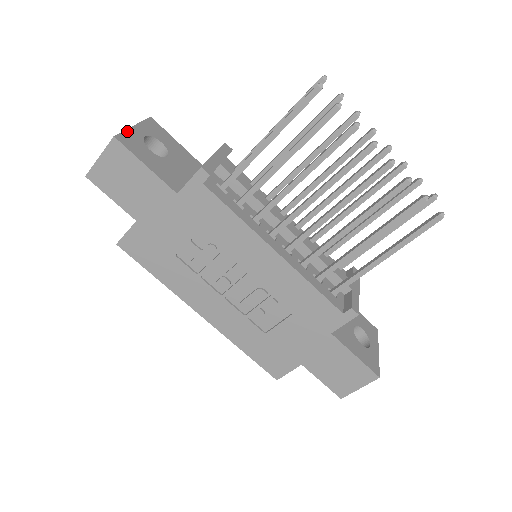
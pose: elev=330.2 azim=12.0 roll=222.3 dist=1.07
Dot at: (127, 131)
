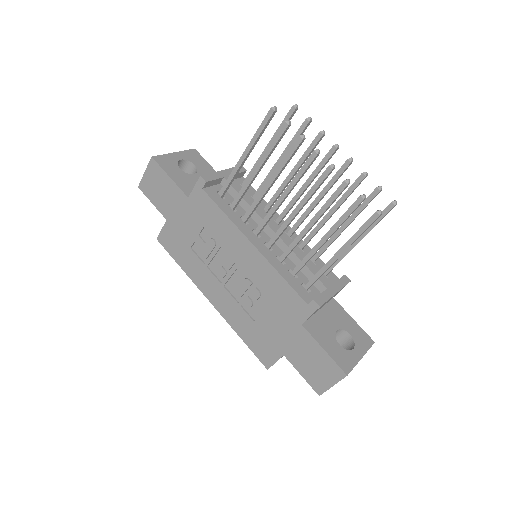
Dot at: (166, 155)
